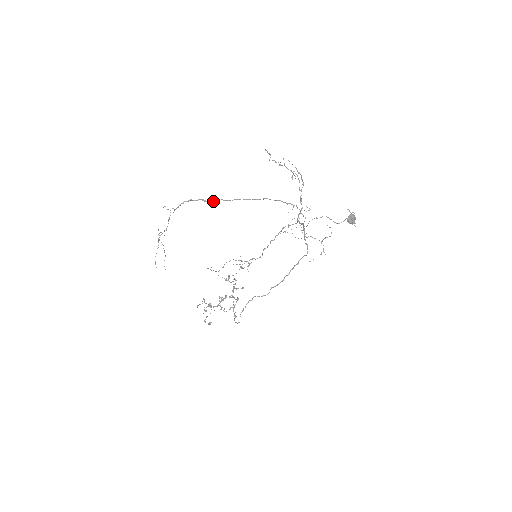
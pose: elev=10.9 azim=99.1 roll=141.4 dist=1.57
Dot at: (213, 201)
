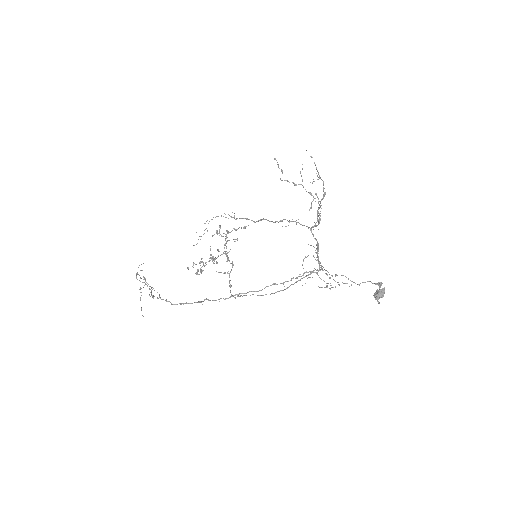
Dot at: (209, 300)
